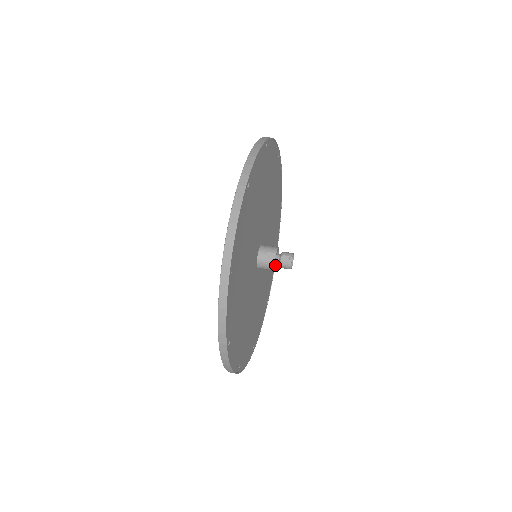
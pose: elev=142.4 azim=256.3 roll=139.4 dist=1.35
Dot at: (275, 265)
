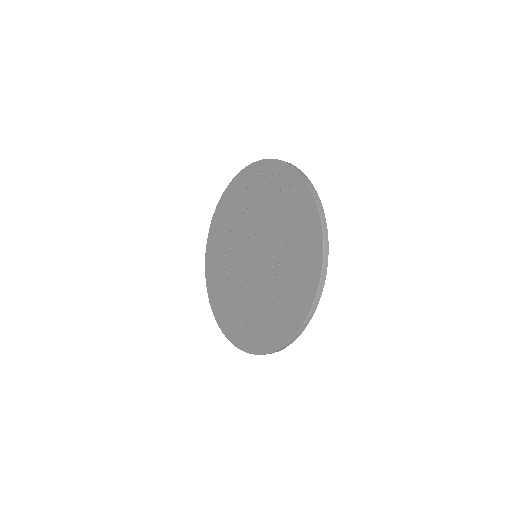
Dot at: occluded
